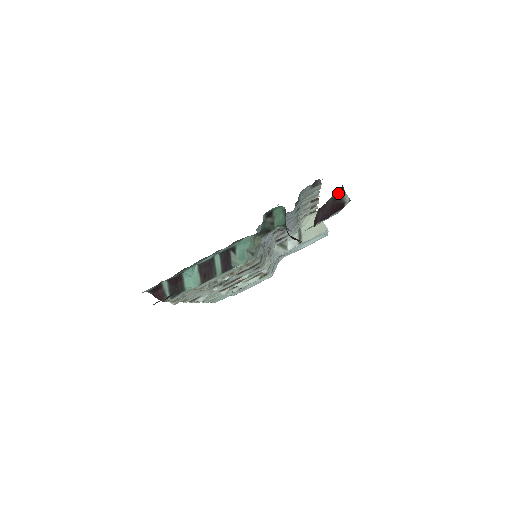
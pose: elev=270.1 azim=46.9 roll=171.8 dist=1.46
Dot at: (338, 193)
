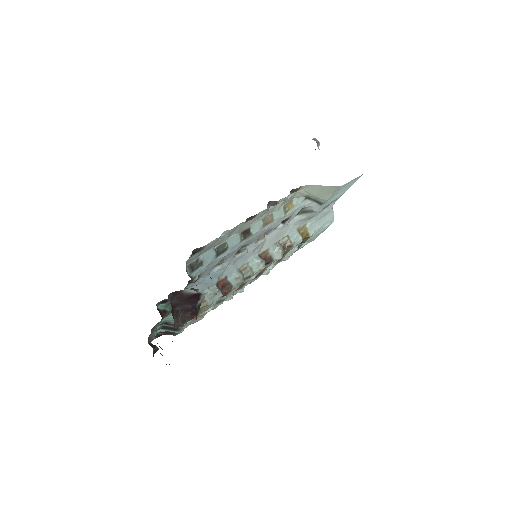
Dot at: (177, 295)
